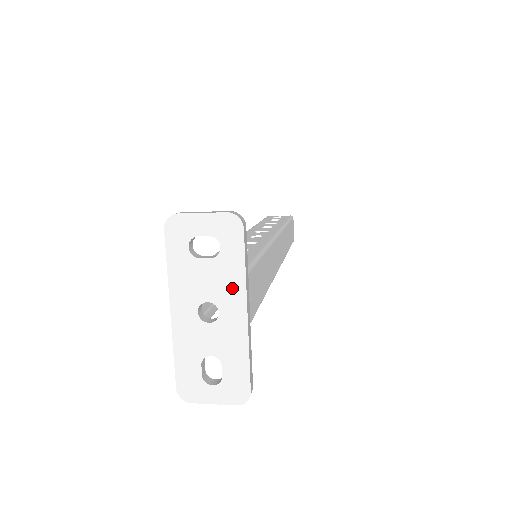
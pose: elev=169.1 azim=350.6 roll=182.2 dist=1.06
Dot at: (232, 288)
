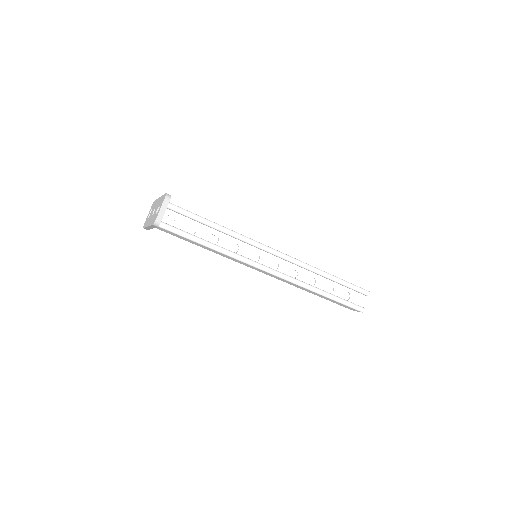
Dot at: (156, 203)
